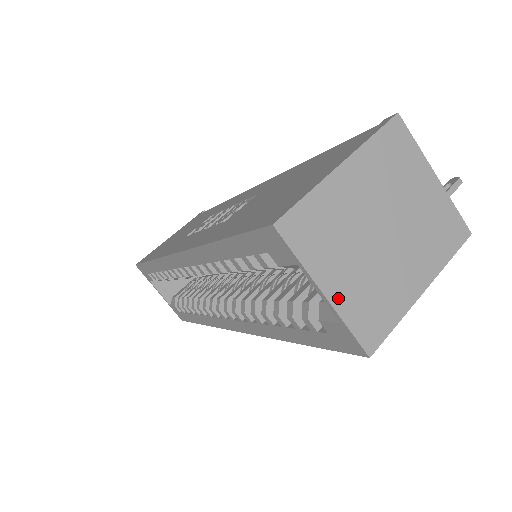
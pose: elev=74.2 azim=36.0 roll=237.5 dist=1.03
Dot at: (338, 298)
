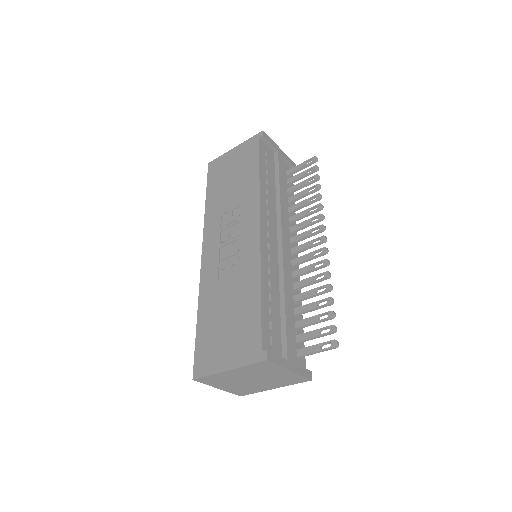
Dot at: (225, 389)
